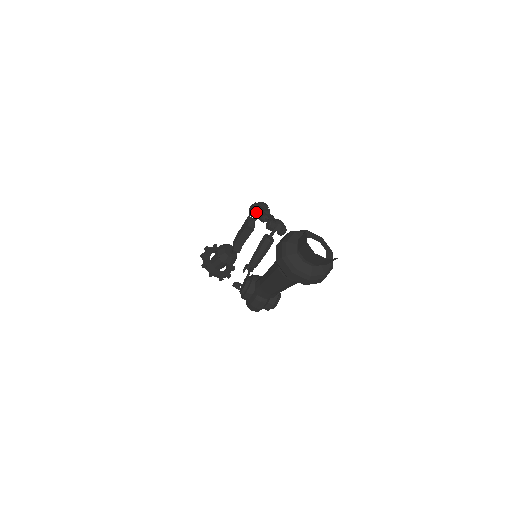
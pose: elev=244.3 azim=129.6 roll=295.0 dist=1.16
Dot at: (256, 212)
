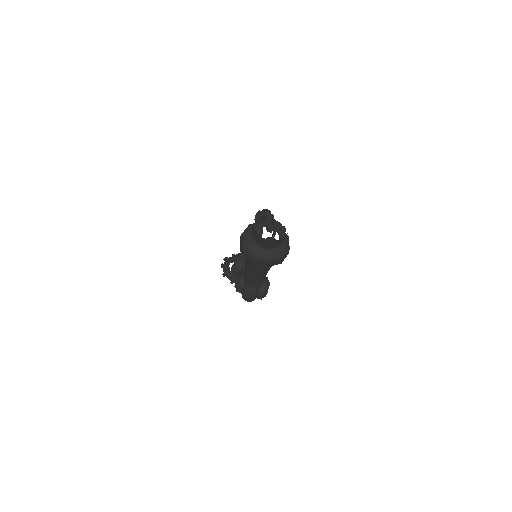
Dot at: occluded
